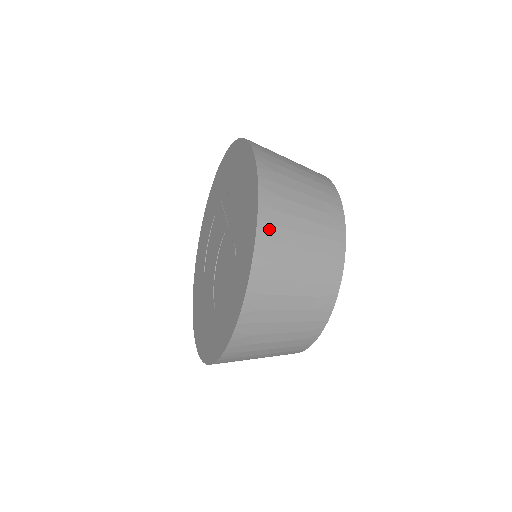
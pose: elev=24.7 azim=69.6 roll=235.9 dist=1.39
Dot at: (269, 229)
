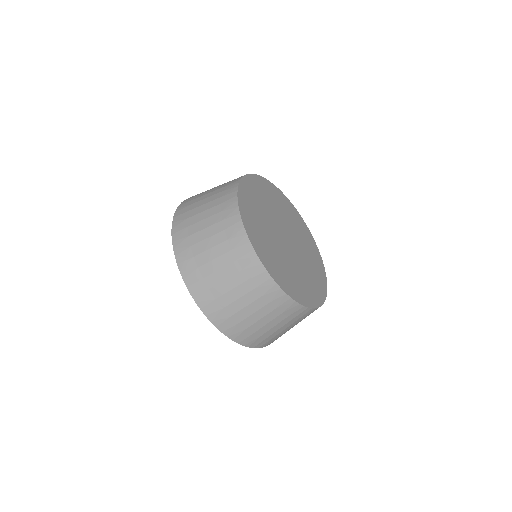
Dot at: (217, 315)
